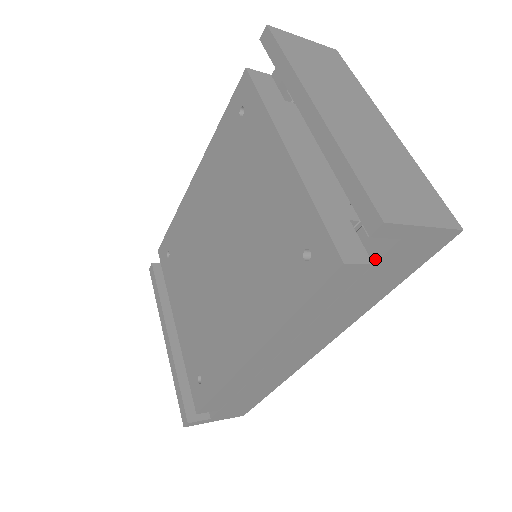
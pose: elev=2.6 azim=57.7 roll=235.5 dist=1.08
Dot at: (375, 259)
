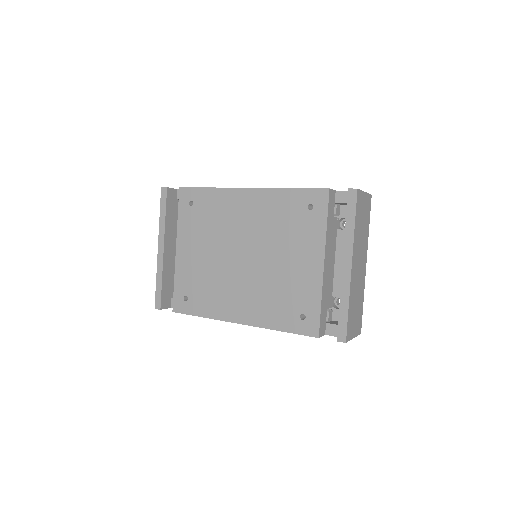
Dot at: (327, 334)
